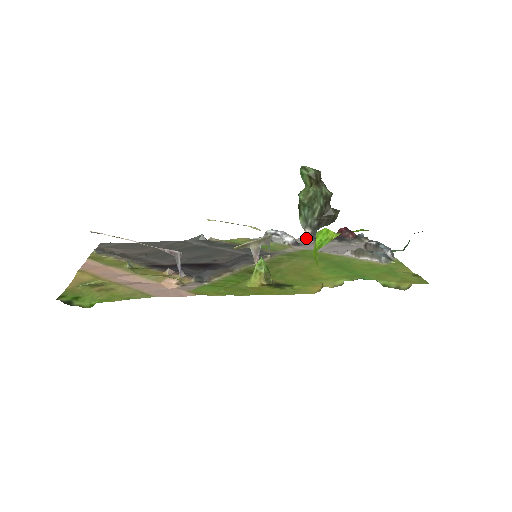
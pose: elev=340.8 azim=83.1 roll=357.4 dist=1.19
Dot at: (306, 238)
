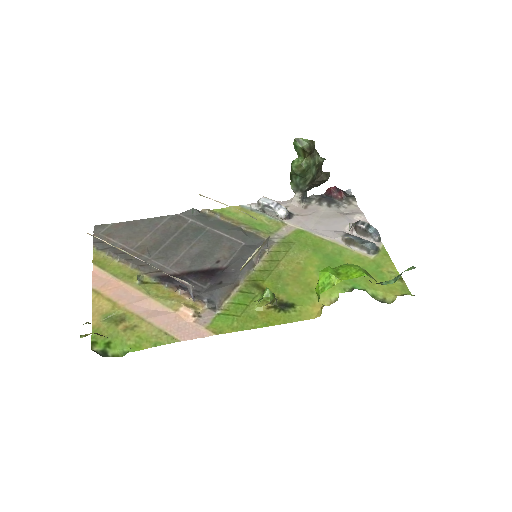
Dot at: (297, 202)
